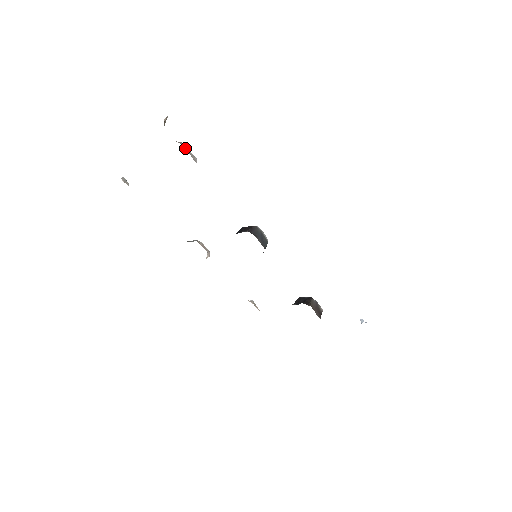
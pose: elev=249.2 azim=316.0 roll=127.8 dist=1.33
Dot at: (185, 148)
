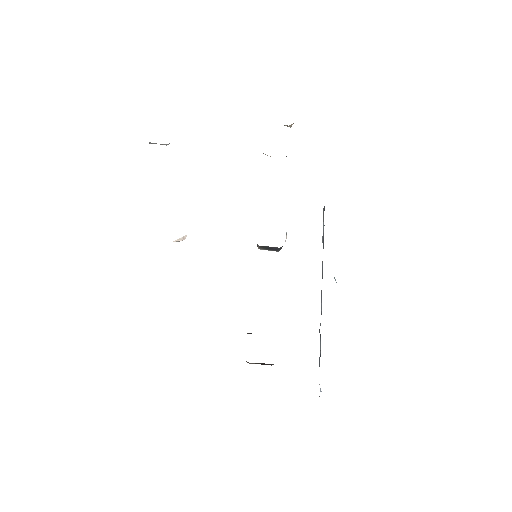
Dot at: occluded
